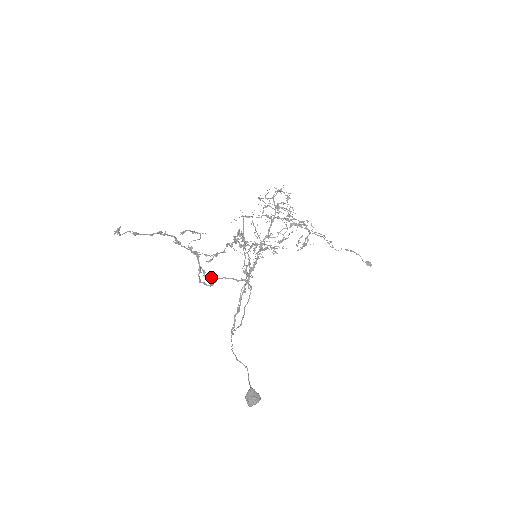
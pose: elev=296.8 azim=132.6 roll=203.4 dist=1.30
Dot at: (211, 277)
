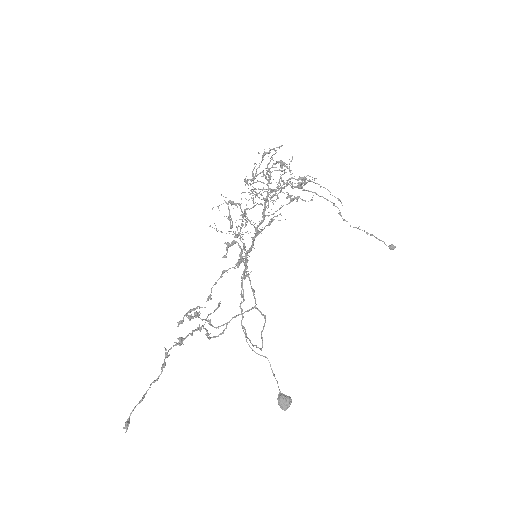
Dot at: occluded
